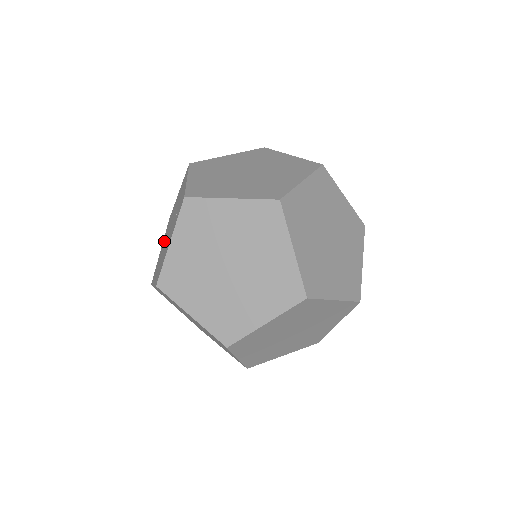
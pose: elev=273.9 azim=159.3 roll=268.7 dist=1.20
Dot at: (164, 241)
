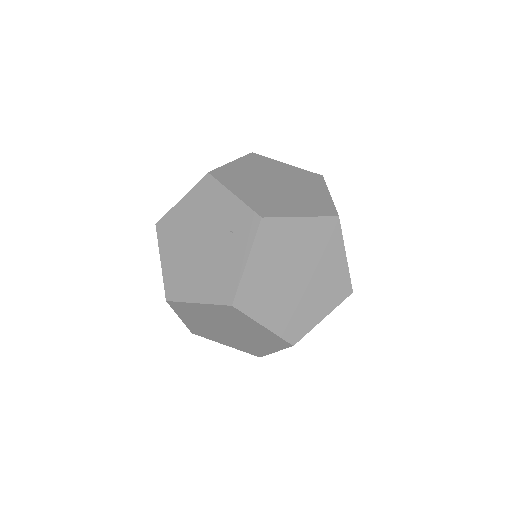
Dot at: (178, 253)
